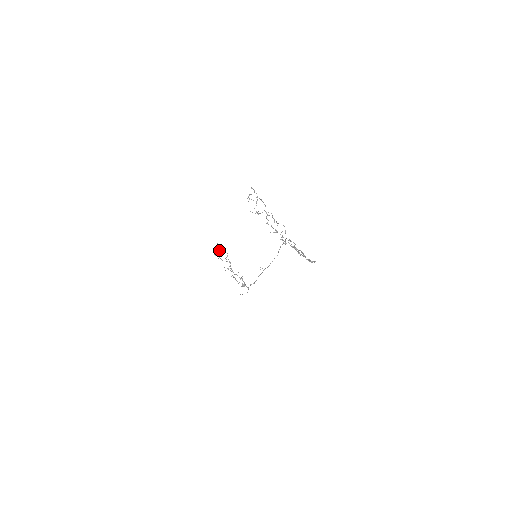
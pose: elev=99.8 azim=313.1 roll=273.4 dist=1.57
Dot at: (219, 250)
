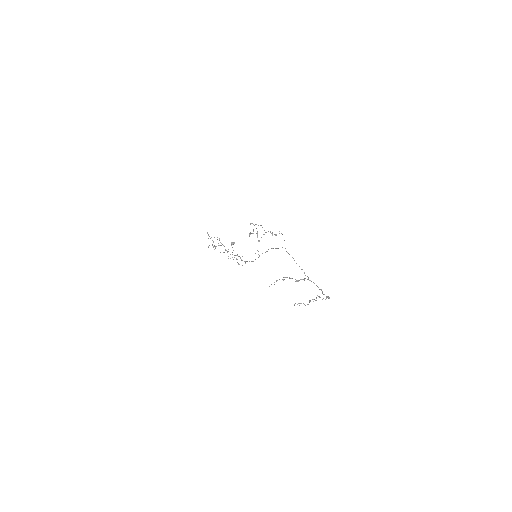
Dot at: occluded
